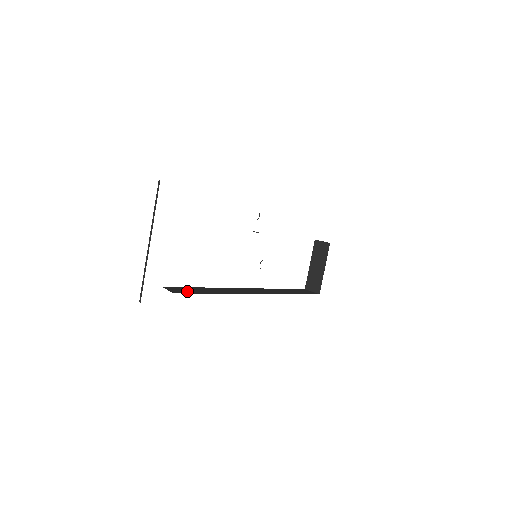
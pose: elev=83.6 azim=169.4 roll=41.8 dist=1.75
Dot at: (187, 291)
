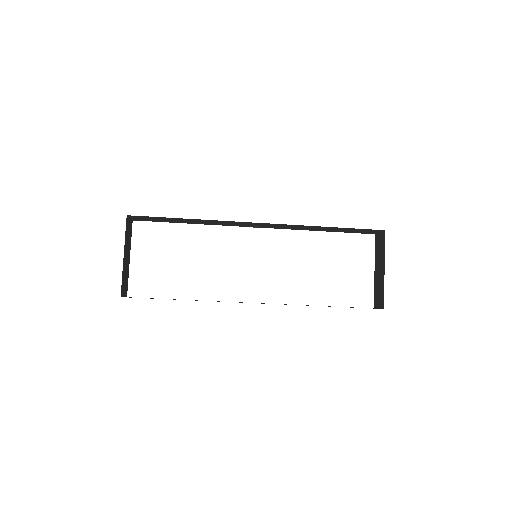
Dot at: occluded
